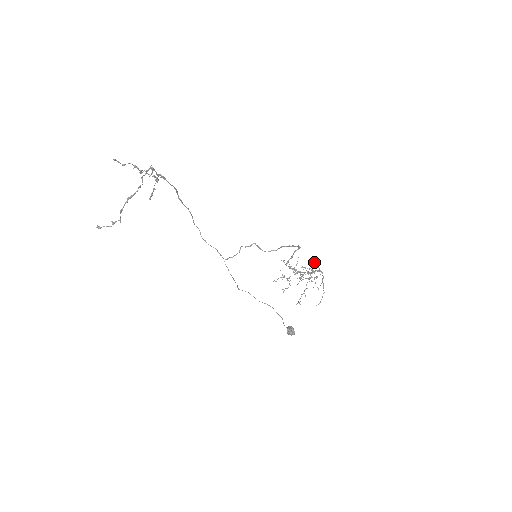
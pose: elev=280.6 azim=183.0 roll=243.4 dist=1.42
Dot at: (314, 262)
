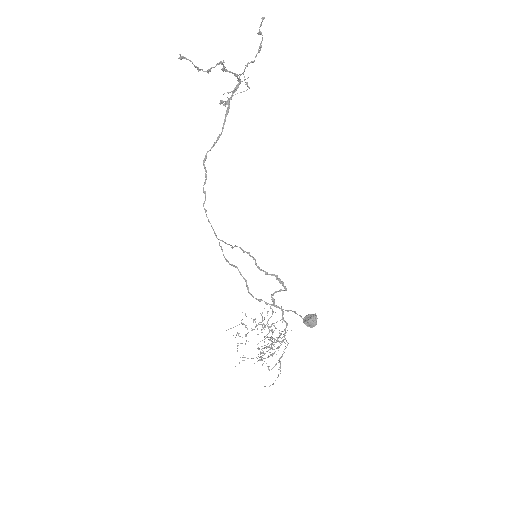
Dot at: occluded
